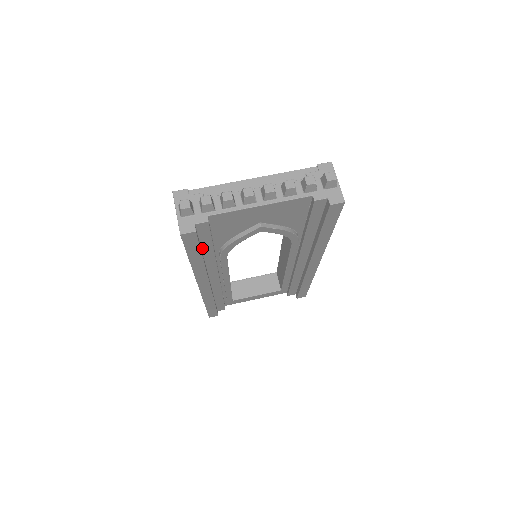
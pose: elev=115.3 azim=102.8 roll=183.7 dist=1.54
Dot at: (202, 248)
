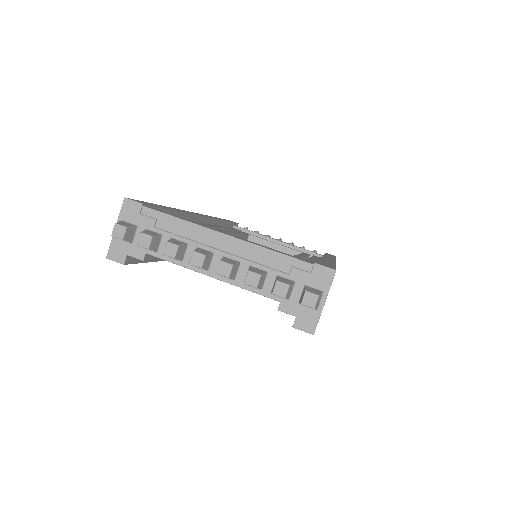
Dot at: occluded
